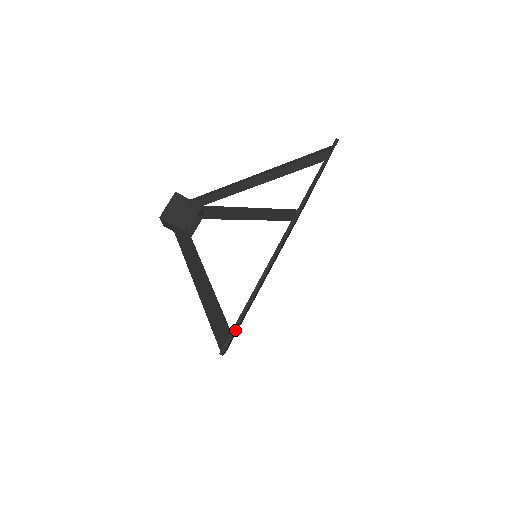
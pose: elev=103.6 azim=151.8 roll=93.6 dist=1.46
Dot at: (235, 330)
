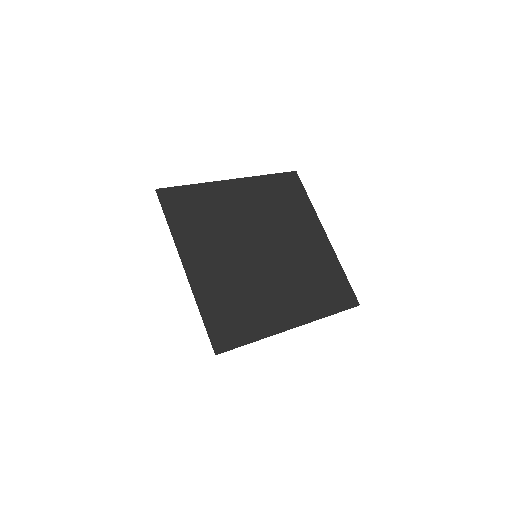
Dot at: (173, 187)
